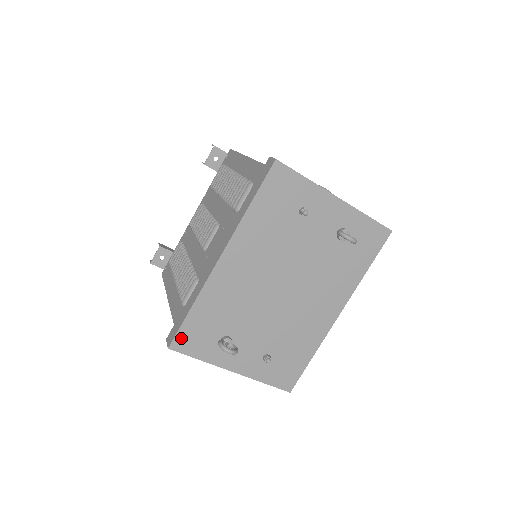
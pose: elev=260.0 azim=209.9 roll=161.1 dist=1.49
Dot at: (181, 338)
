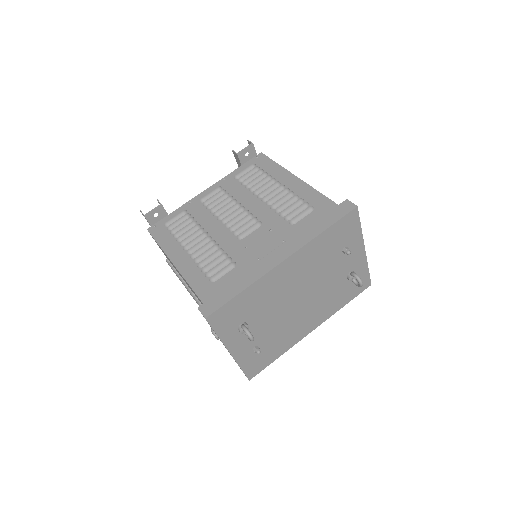
Dot at: (219, 313)
